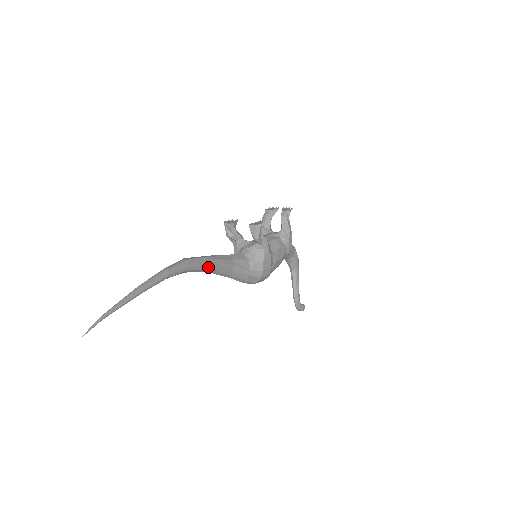
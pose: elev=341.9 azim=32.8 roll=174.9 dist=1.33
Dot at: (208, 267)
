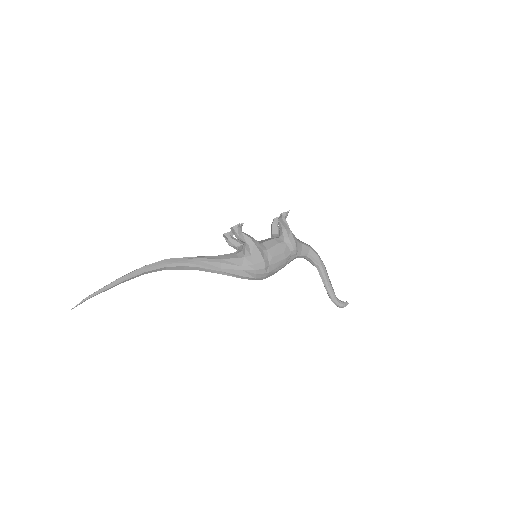
Dot at: (189, 264)
